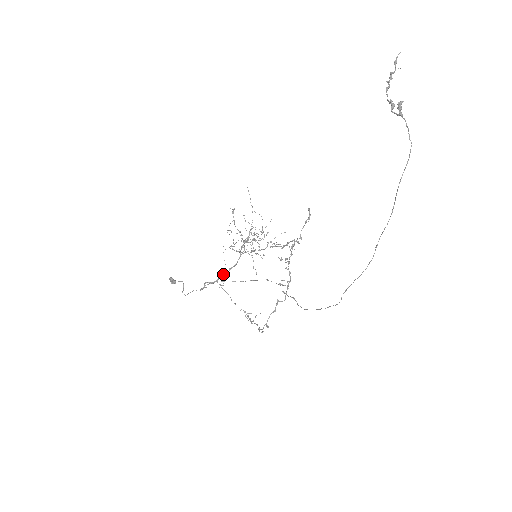
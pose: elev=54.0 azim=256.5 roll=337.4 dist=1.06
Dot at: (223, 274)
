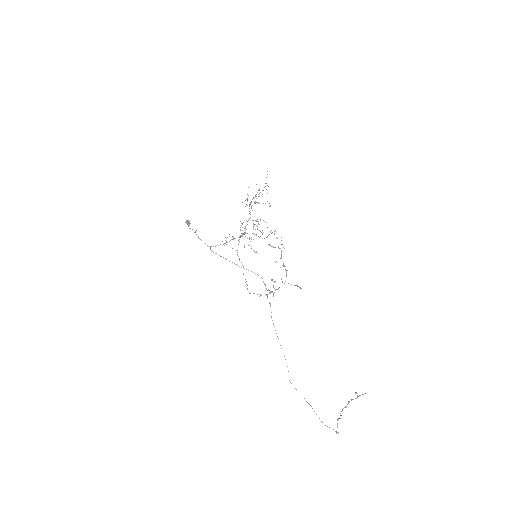
Dot at: occluded
